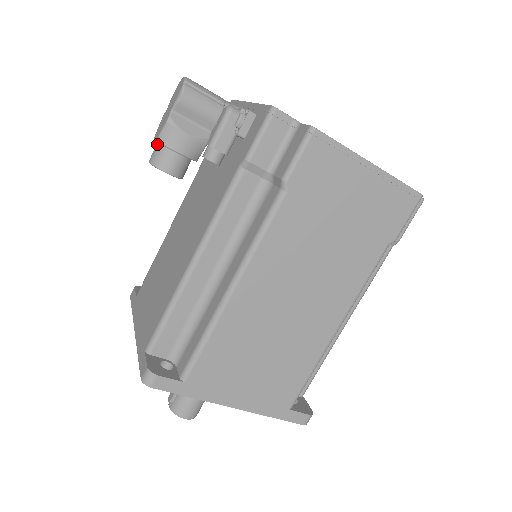
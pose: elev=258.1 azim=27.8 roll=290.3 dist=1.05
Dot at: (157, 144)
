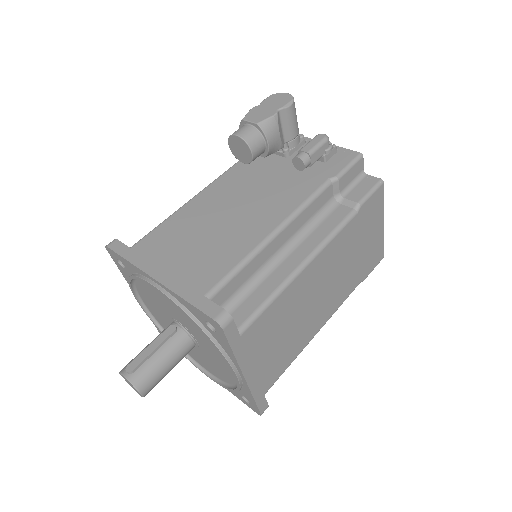
Dot at: (250, 126)
